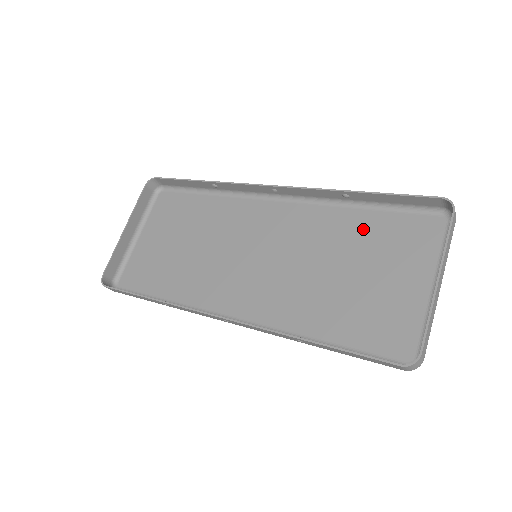
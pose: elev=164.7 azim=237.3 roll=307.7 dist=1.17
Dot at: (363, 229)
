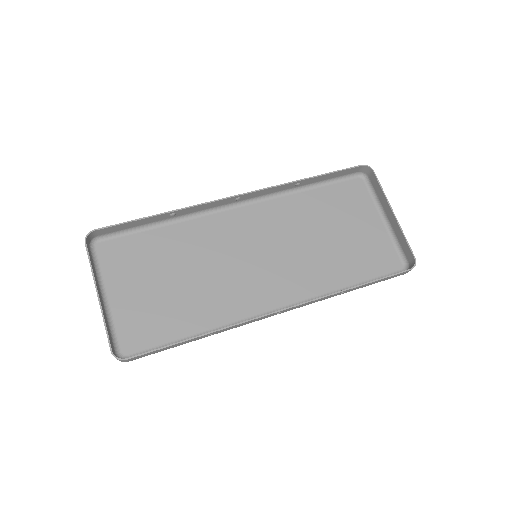
Dot at: (319, 203)
